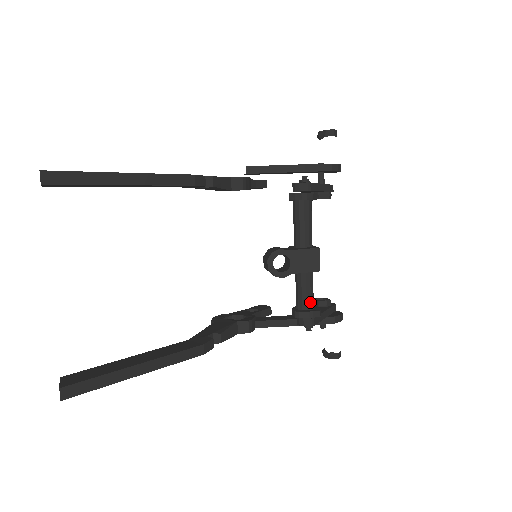
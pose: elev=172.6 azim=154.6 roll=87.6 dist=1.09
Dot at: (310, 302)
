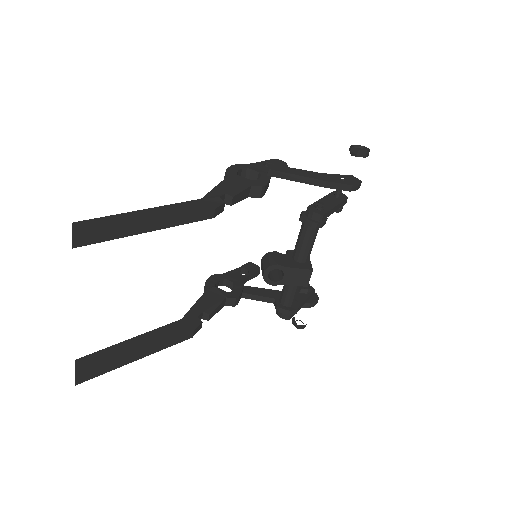
Dot at: (292, 301)
